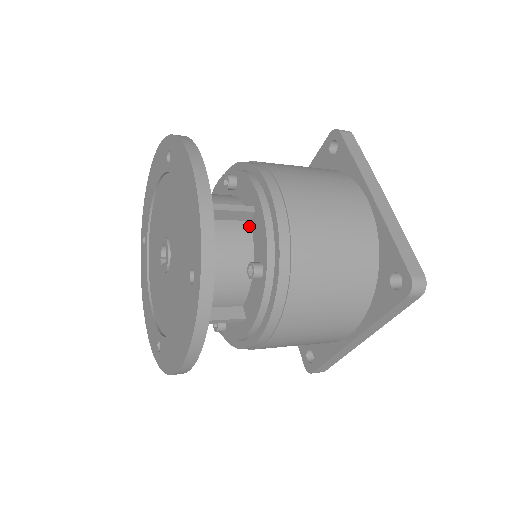
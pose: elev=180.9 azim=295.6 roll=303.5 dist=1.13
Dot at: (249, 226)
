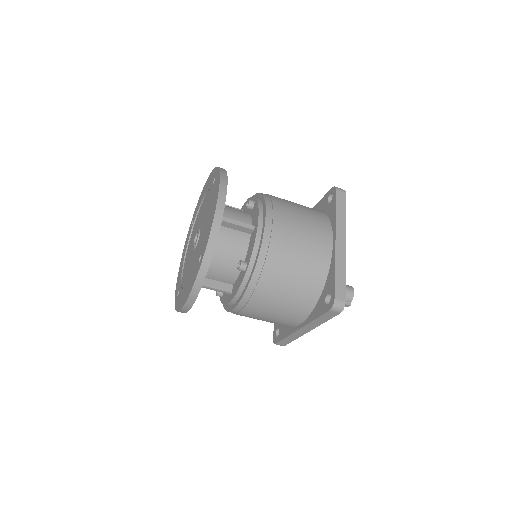
Dot at: occluded
